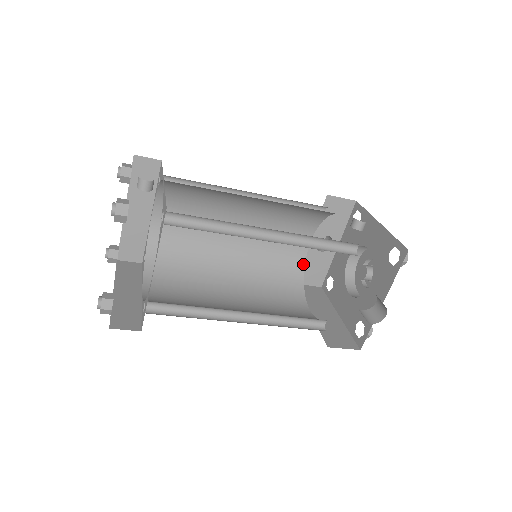
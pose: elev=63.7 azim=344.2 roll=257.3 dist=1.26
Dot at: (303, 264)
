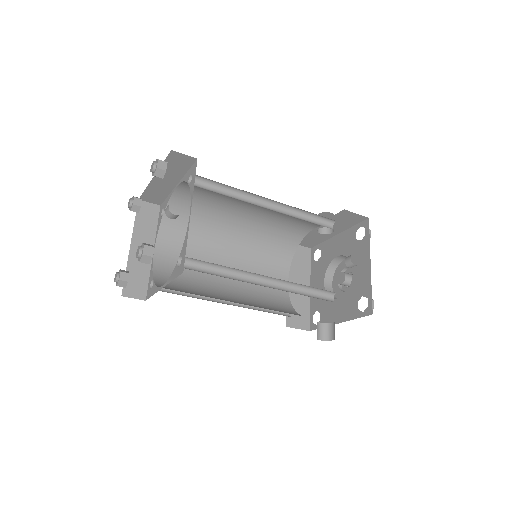
Dot at: (300, 240)
